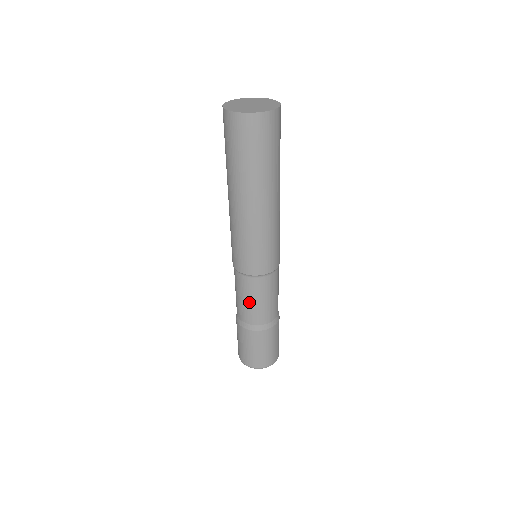
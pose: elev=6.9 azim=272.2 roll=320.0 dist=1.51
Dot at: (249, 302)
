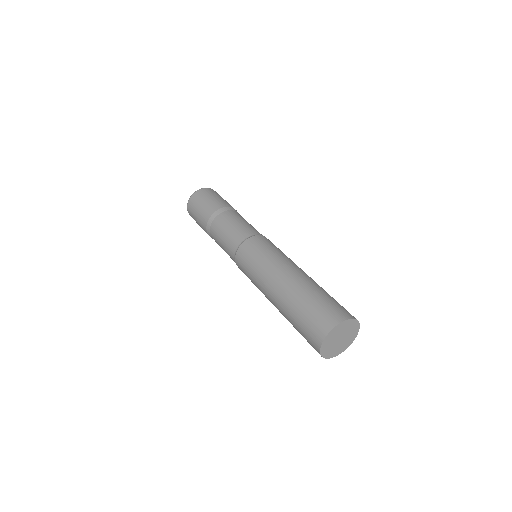
Dot at: occluded
